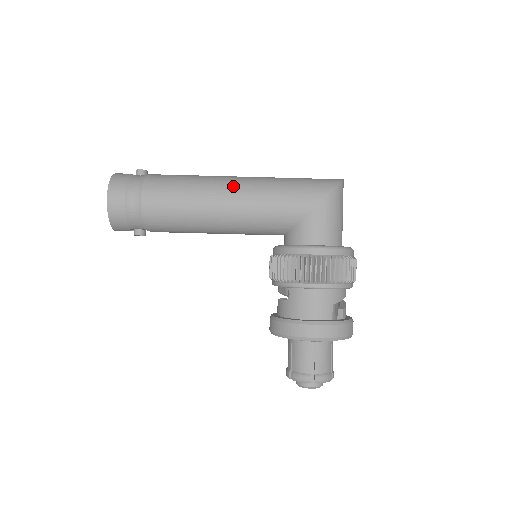
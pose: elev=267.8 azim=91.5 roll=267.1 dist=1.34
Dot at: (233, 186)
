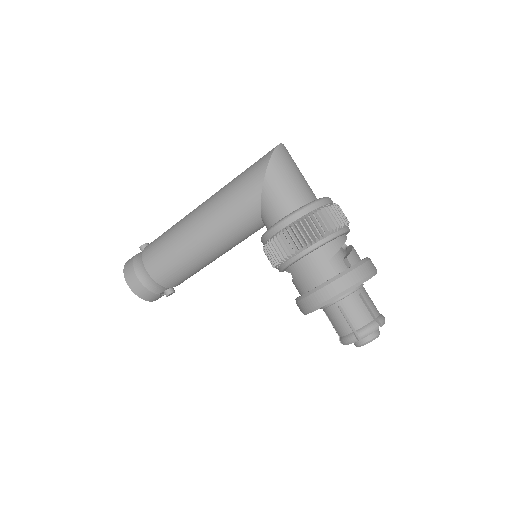
Dot at: (197, 216)
